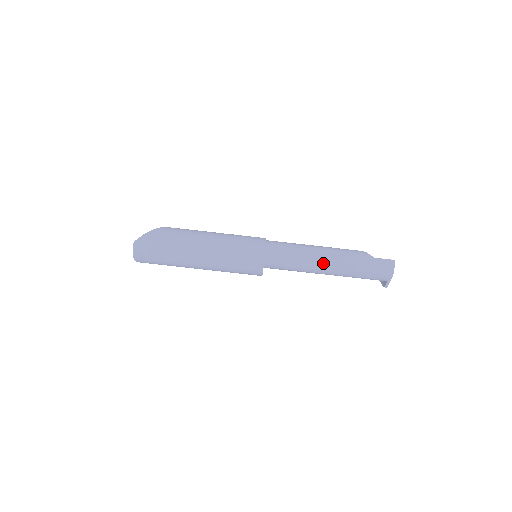
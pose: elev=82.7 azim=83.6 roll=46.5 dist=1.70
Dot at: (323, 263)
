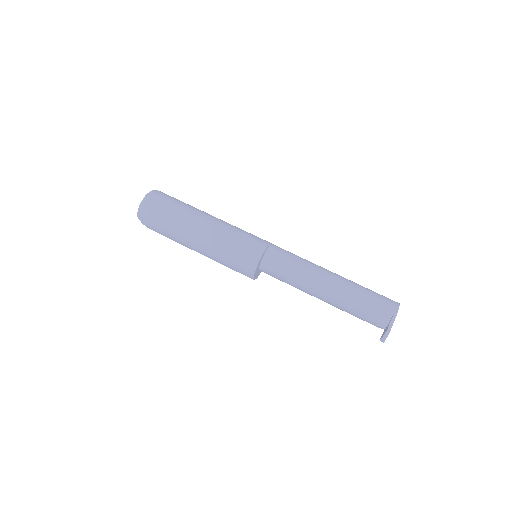
Dot at: (326, 272)
